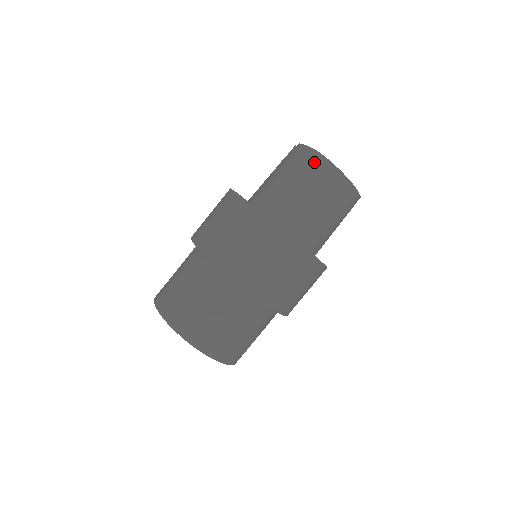
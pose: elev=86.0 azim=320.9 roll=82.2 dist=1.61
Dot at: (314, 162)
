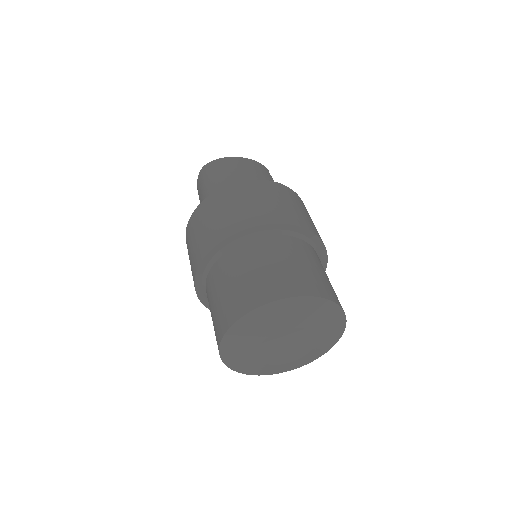
Dot at: (206, 170)
